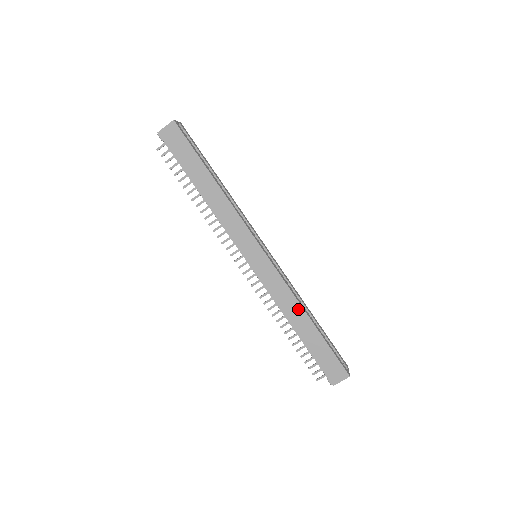
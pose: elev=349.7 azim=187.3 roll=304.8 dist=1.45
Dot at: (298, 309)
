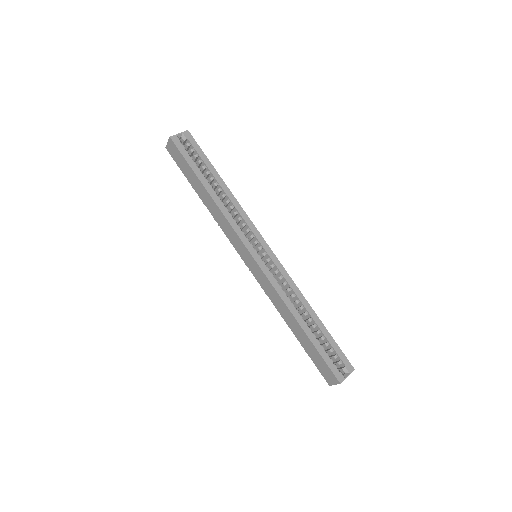
Dot at: (288, 312)
